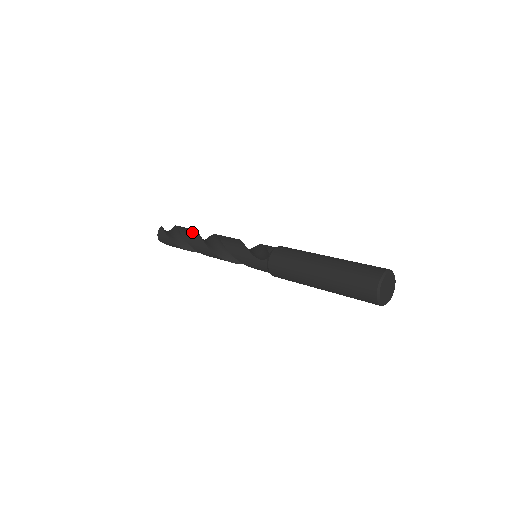
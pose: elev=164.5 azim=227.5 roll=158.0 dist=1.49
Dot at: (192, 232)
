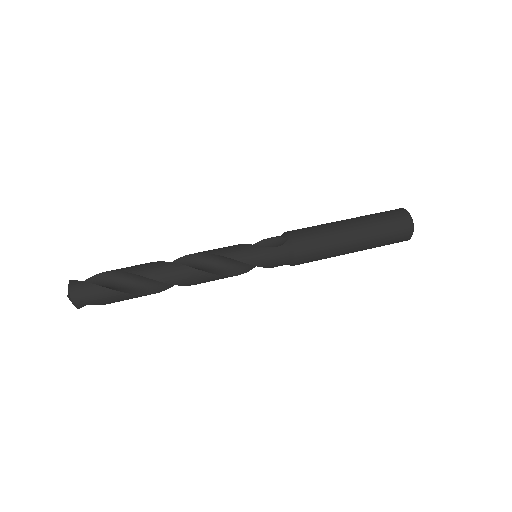
Dot at: (143, 264)
